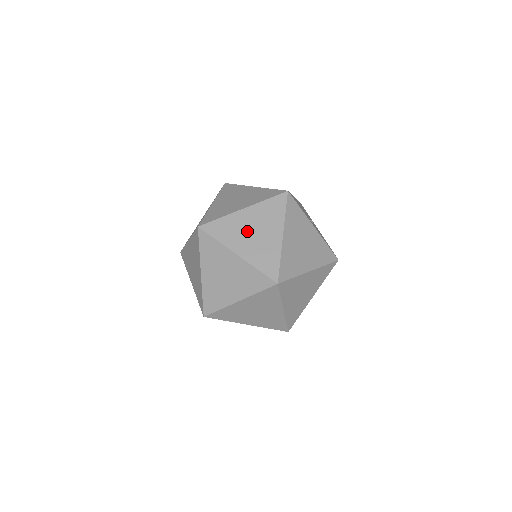
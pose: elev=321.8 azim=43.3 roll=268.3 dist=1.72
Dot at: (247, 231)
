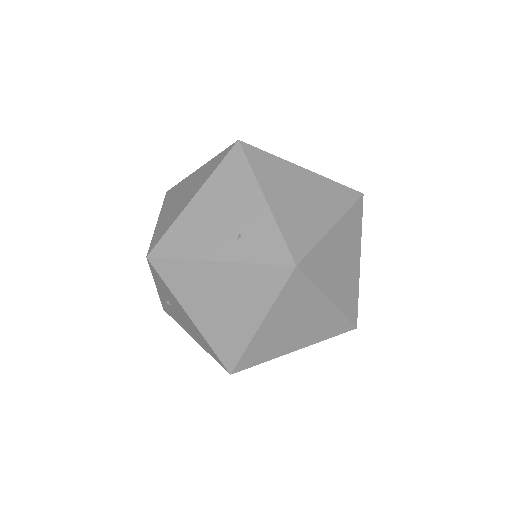
Dot at: (337, 262)
